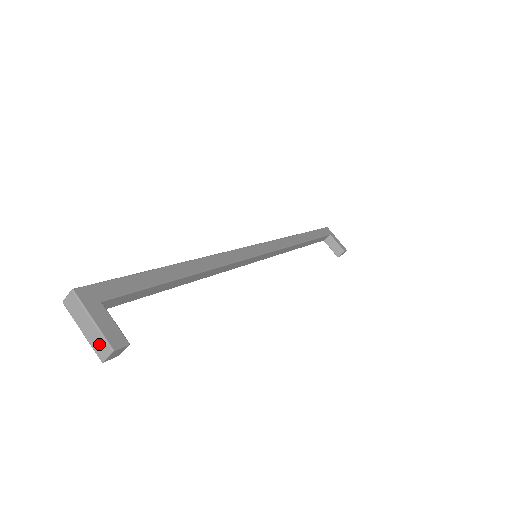
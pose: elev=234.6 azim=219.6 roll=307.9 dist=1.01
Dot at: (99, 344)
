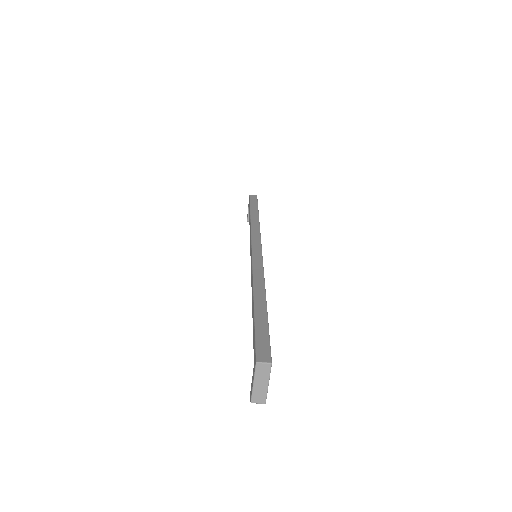
Dot at: (260, 396)
